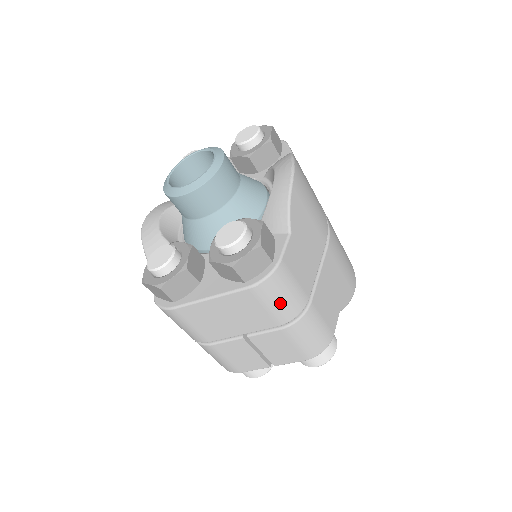
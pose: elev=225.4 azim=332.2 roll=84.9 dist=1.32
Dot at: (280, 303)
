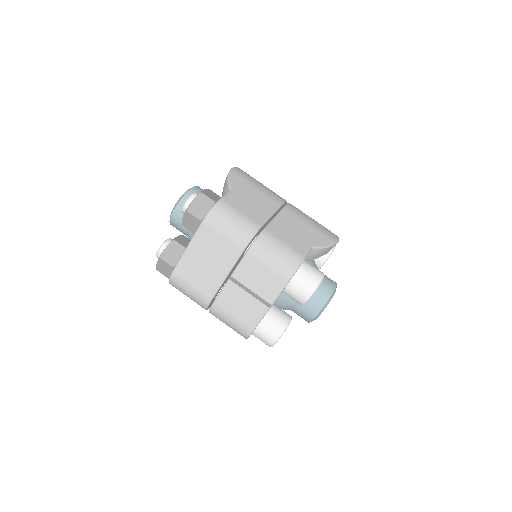
Dot at: (231, 228)
